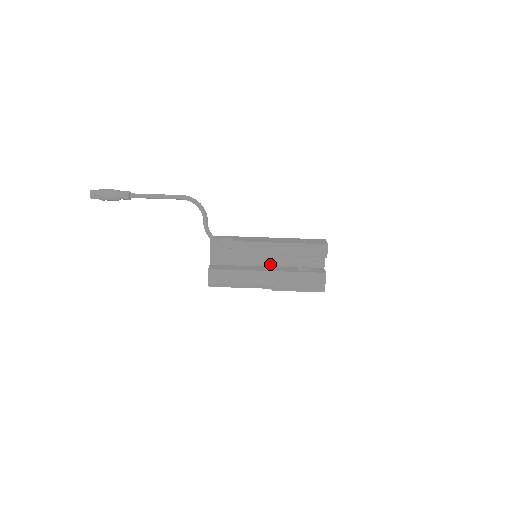
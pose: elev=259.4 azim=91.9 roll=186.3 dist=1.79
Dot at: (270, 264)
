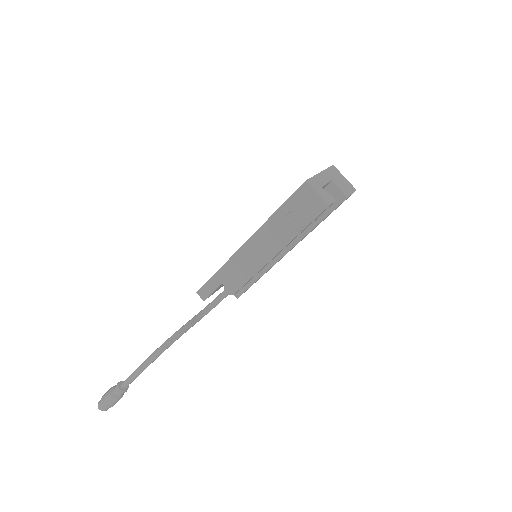
Dot at: occluded
